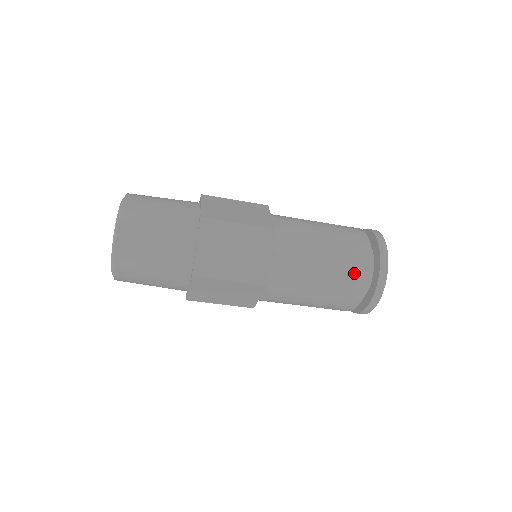
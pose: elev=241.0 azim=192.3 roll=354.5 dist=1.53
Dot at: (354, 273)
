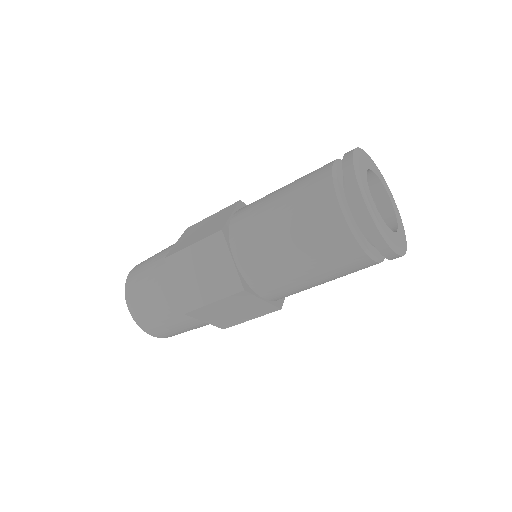
Dot at: (314, 176)
